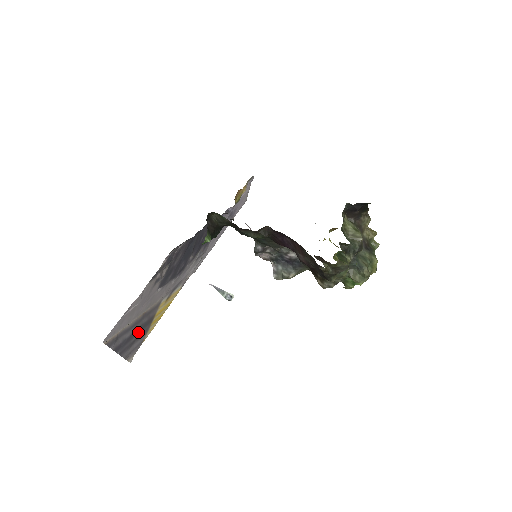
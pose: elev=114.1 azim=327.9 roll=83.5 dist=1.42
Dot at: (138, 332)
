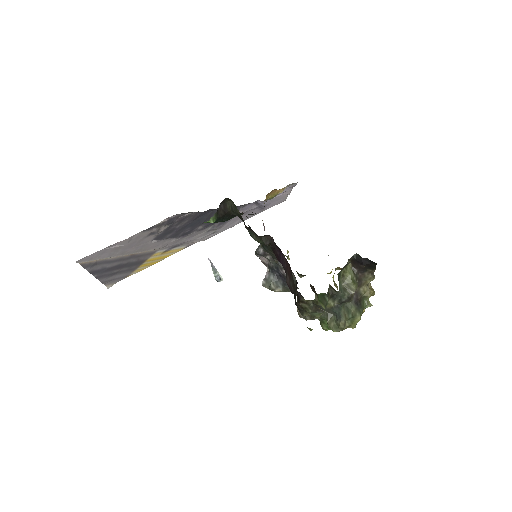
Dot at: (123, 267)
